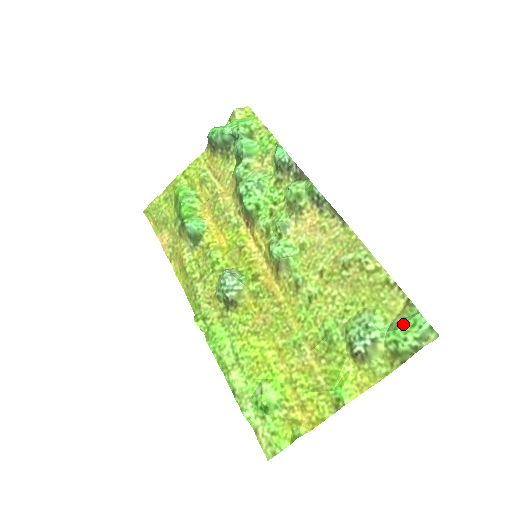
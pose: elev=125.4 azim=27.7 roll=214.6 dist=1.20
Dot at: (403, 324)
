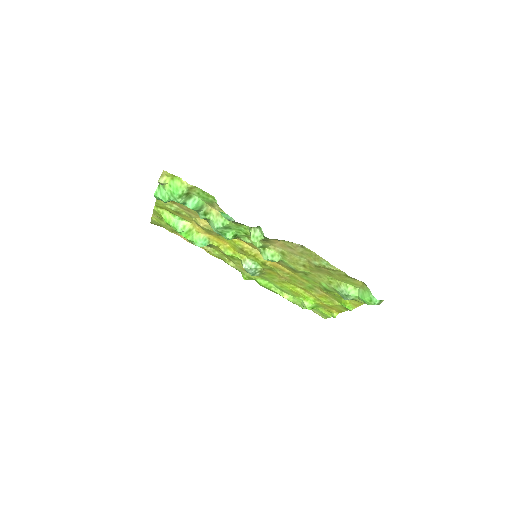
Dot at: (365, 298)
